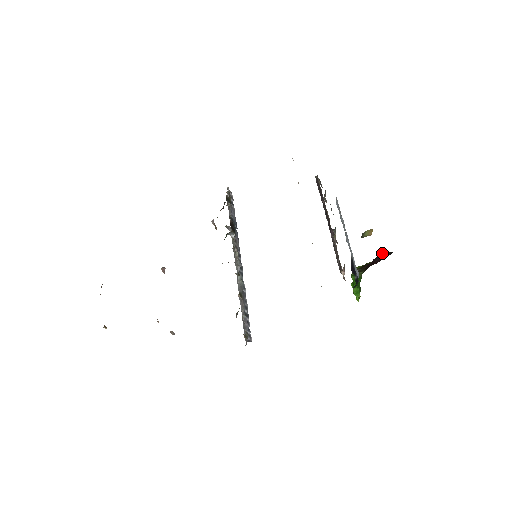
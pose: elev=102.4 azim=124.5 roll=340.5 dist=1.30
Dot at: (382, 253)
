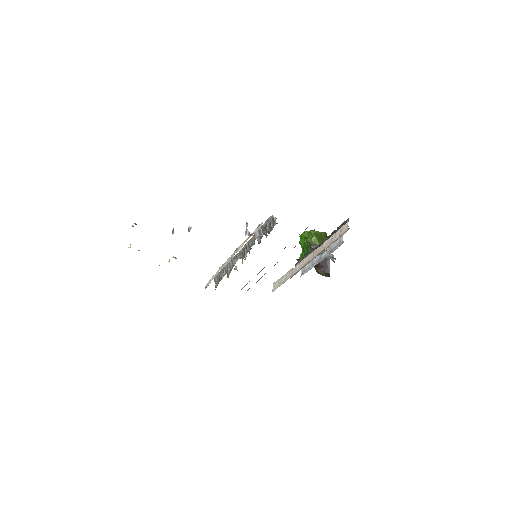
Dot at: (329, 260)
